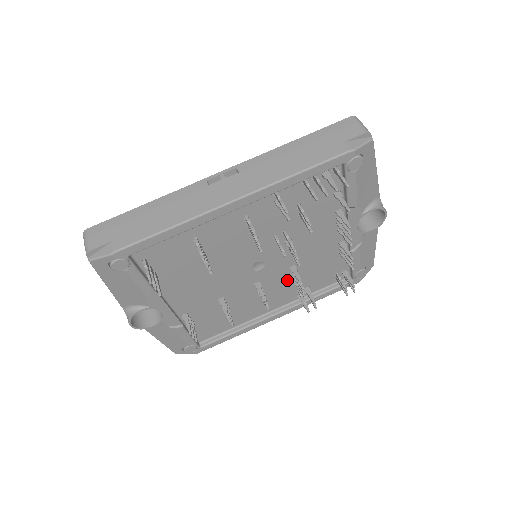
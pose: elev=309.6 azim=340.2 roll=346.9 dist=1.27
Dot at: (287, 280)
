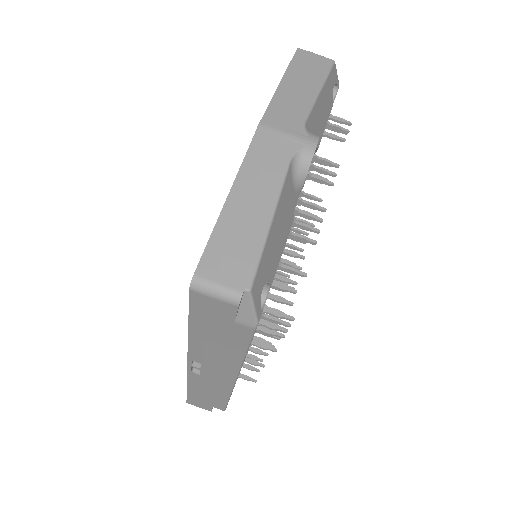
Dot at: occluded
